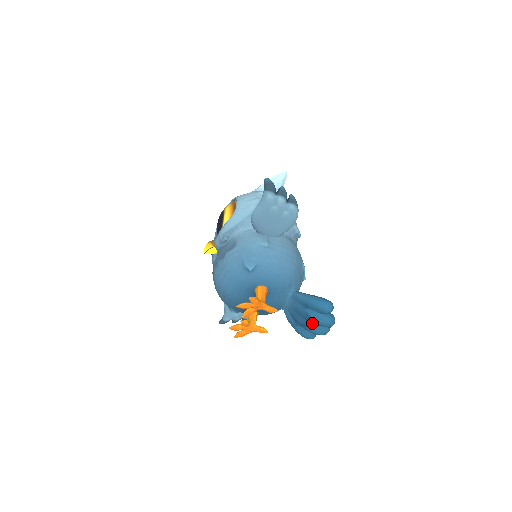
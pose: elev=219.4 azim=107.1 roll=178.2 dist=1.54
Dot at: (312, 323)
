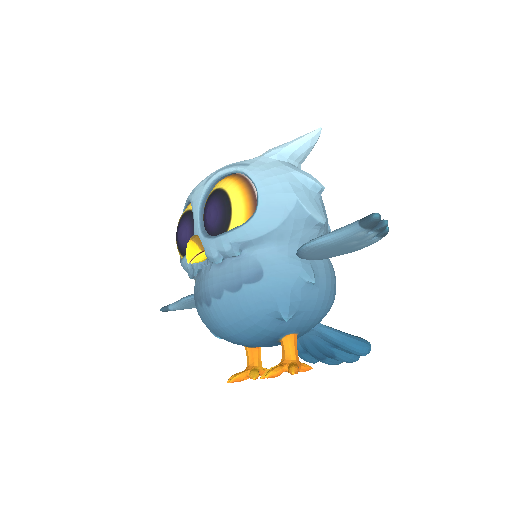
Dot at: (332, 359)
